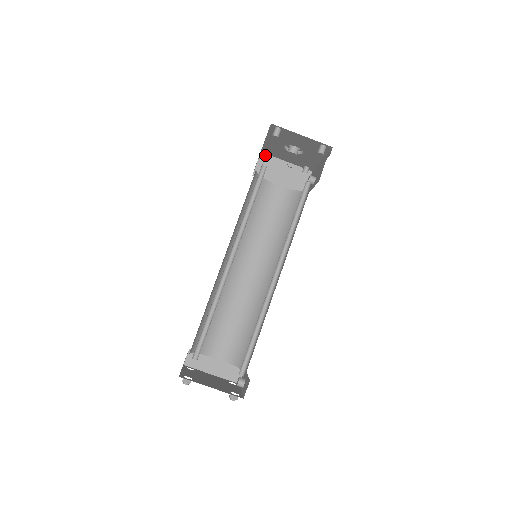
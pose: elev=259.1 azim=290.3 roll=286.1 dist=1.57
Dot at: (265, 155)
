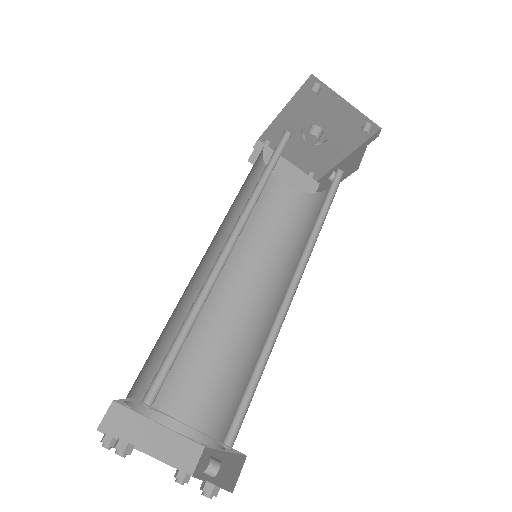
Dot at: (264, 143)
